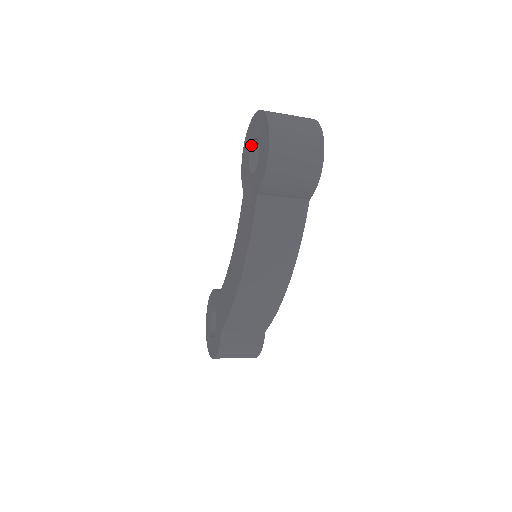
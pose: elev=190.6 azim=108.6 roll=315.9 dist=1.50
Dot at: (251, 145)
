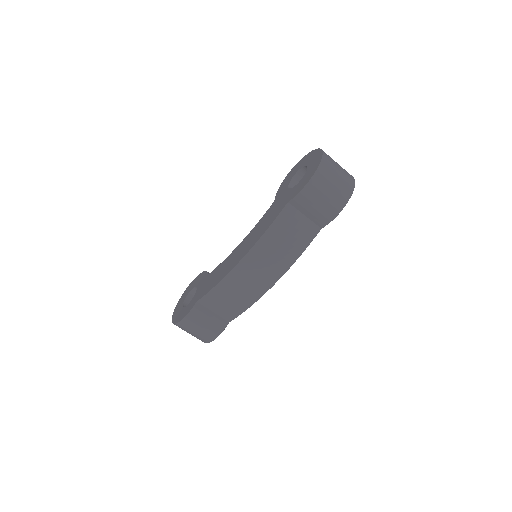
Dot at: (298, 170)
